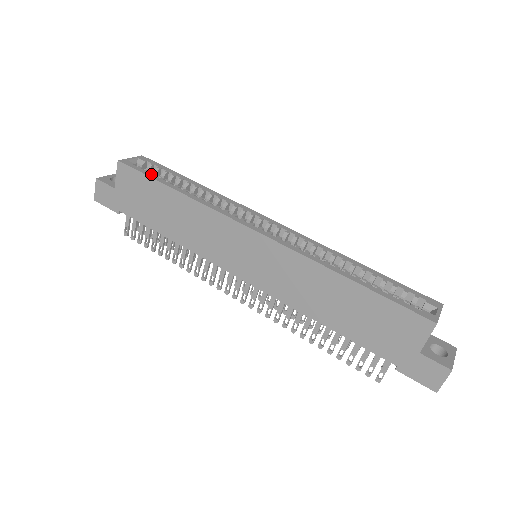
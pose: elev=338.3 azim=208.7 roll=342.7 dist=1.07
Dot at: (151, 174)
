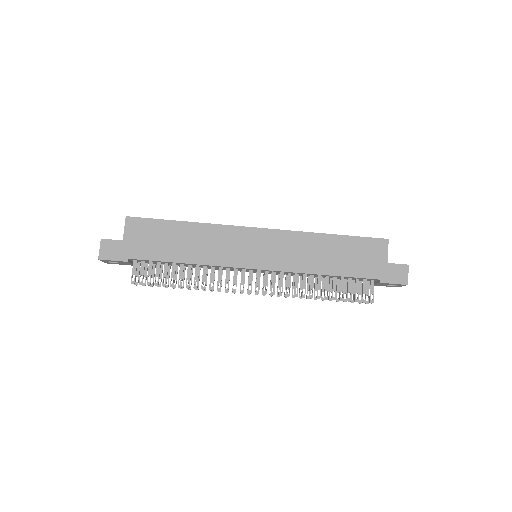
Dot at: (158, 220)
